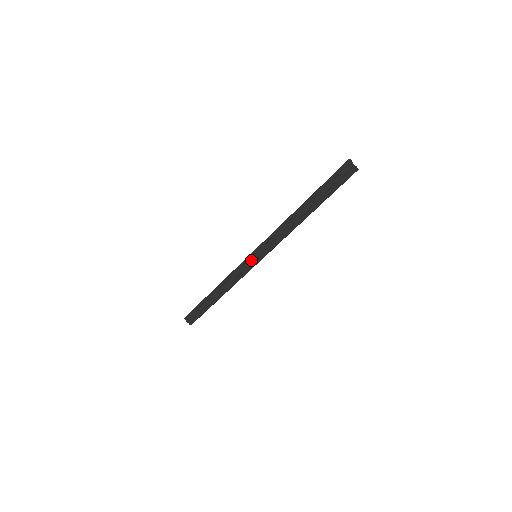
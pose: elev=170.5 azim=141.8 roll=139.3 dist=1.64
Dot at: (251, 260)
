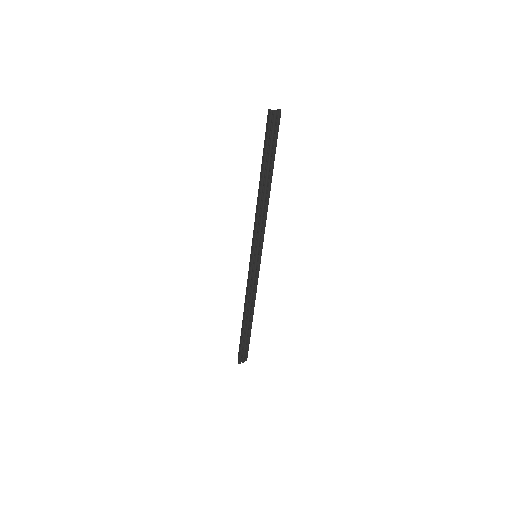
Dot at: (256, 263)
